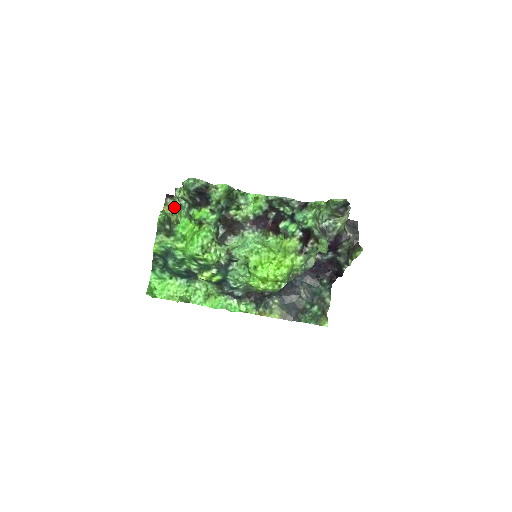
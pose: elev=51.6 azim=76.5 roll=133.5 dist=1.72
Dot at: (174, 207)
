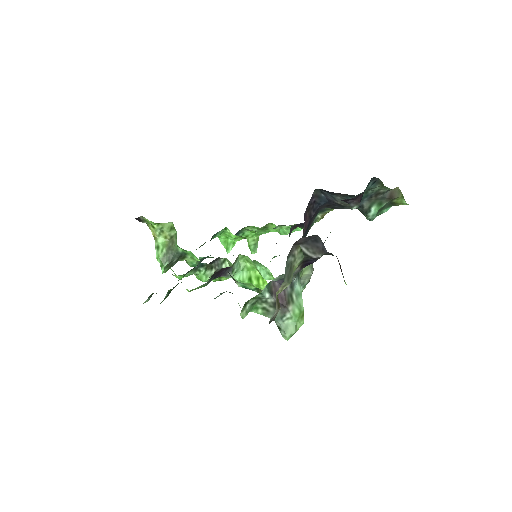
Dot at: (153, 224)
